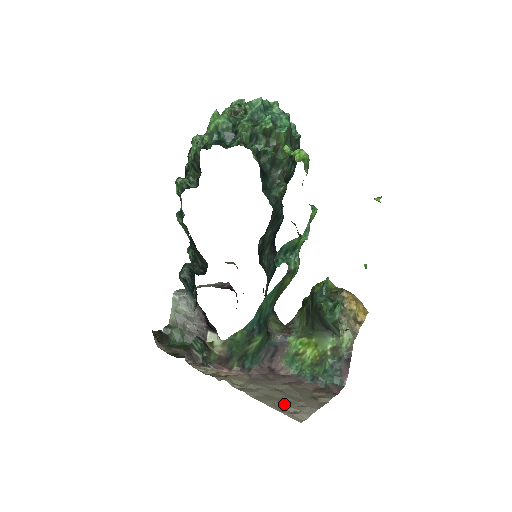
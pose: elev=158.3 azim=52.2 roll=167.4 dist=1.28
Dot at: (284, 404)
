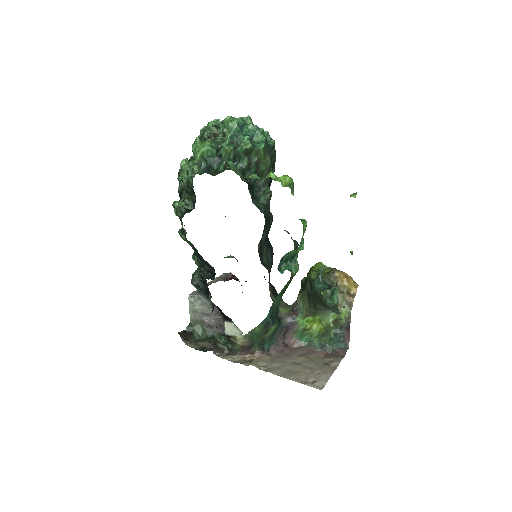
Dot at: (304, 376)
